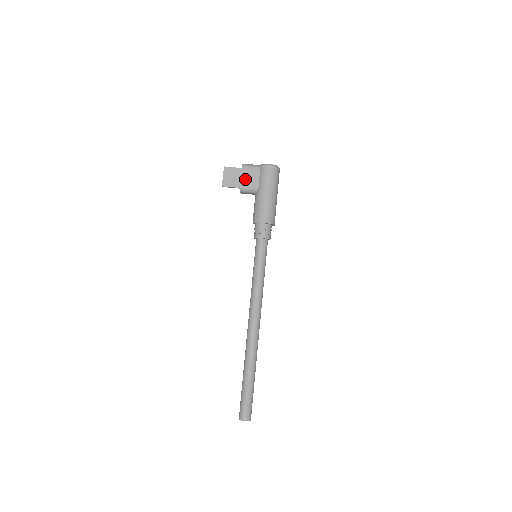
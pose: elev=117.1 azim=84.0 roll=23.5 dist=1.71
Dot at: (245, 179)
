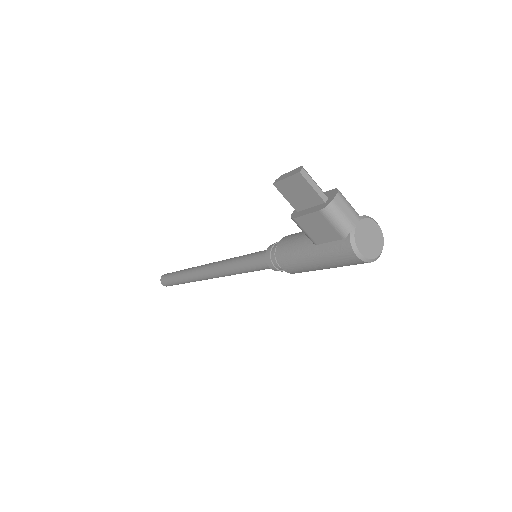
Dot at: (309, 222)
